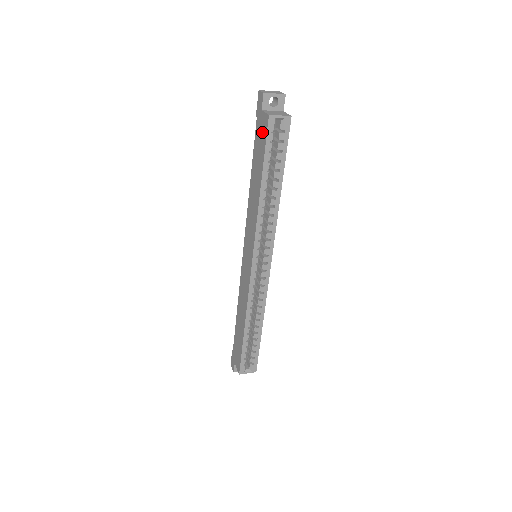
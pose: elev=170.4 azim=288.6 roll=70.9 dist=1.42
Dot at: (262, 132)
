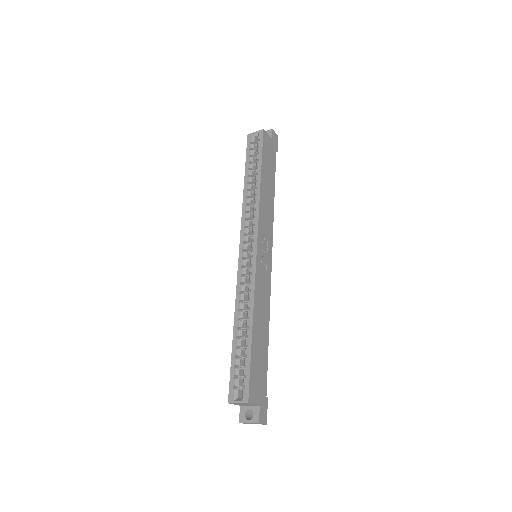
Dot at: occluded
